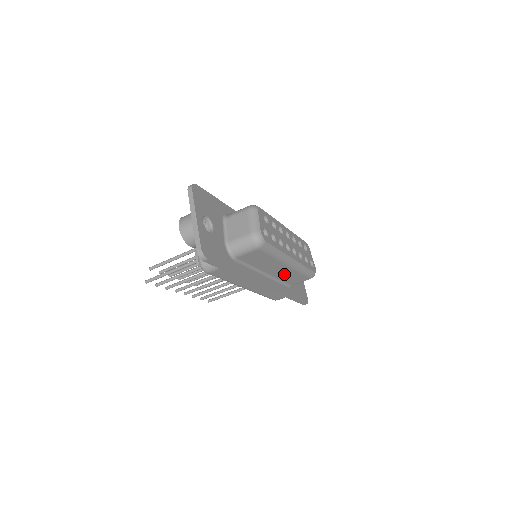
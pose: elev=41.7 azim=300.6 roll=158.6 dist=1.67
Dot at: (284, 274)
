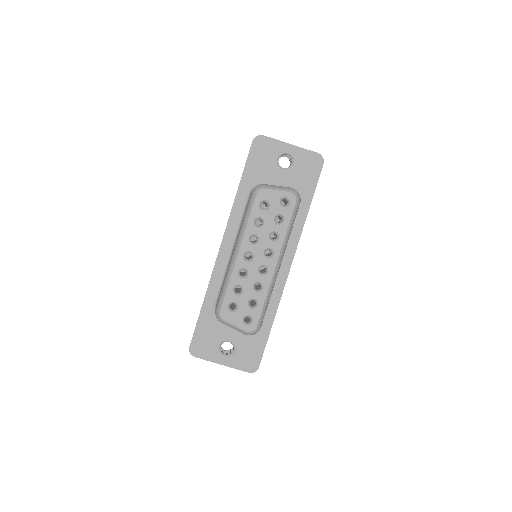
Dot at: occluded
